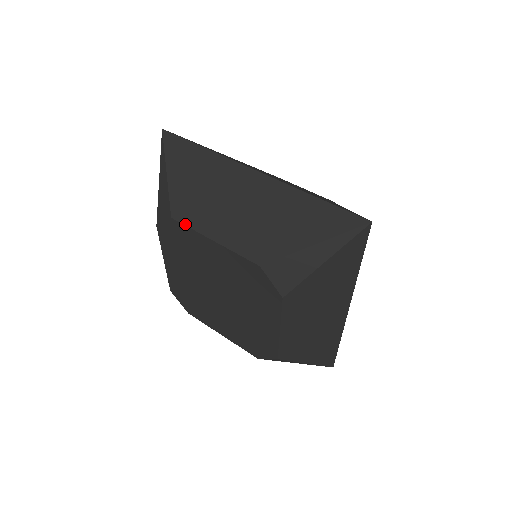
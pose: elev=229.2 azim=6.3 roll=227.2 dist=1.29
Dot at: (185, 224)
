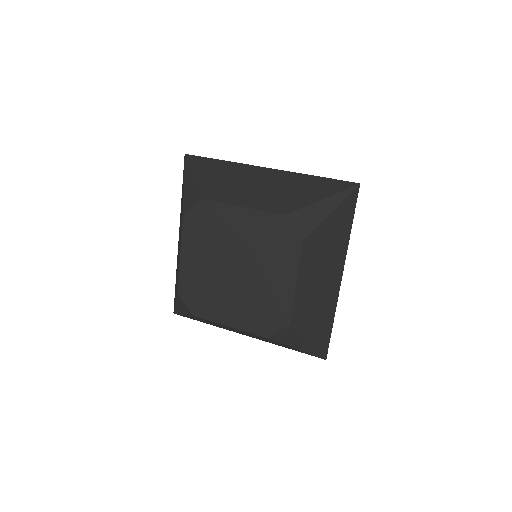
Dot at: (216, 200)
